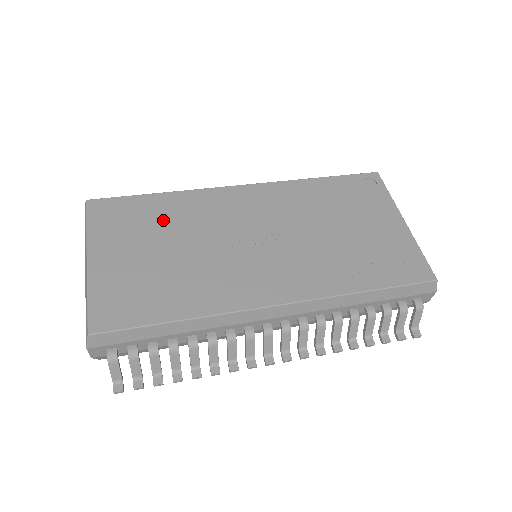
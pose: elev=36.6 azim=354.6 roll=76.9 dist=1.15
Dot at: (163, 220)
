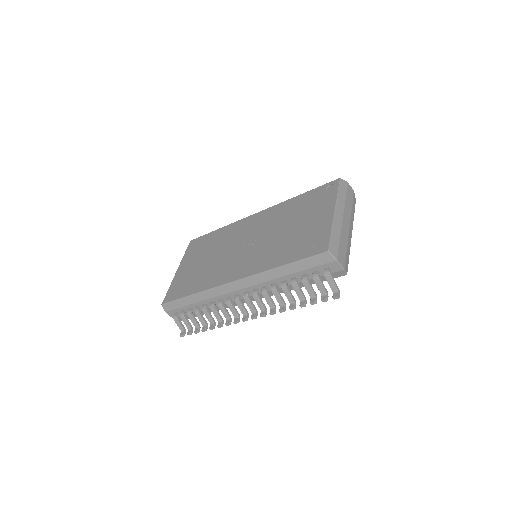
Dot at: (212, 244)
